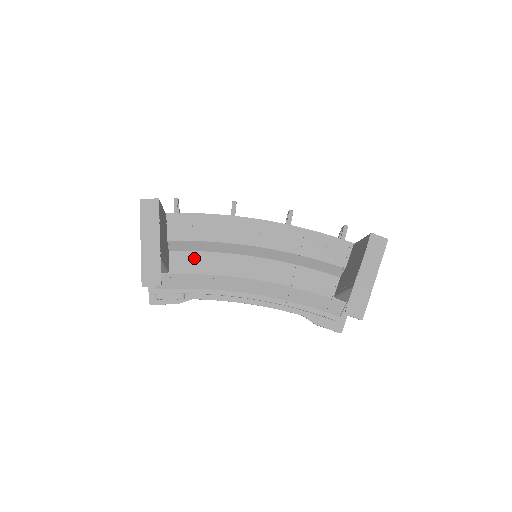
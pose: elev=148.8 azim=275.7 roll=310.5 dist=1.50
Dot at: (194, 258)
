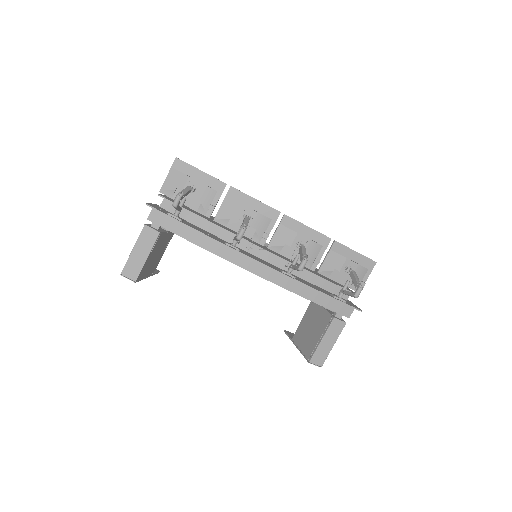
Dot at: occluded
